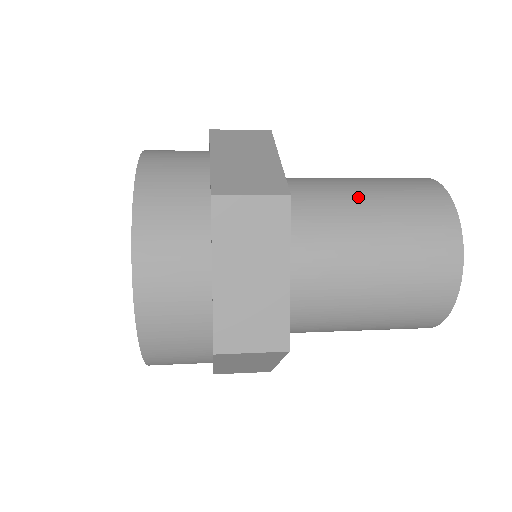
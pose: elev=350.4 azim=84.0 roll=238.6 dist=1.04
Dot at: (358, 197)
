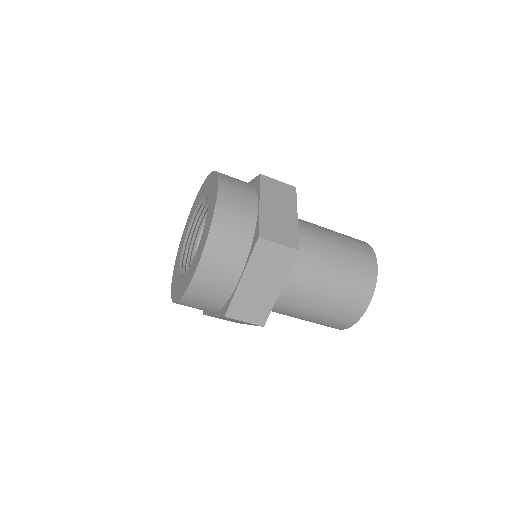
Dot at: occluded
